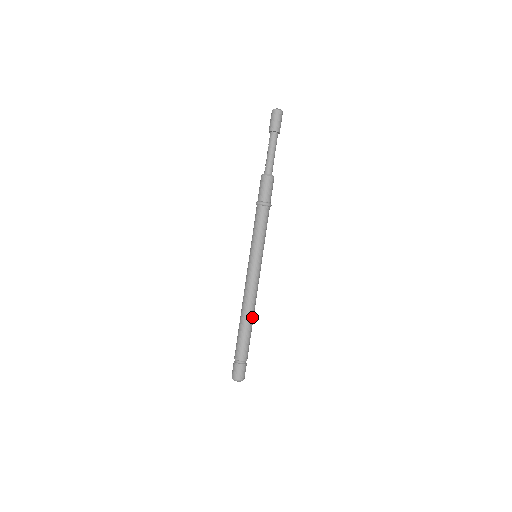
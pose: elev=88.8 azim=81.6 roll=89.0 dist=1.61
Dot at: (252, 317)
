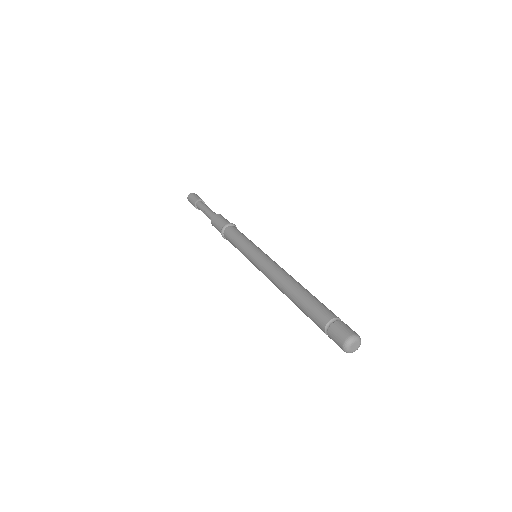
Dot at: (300, 285)
